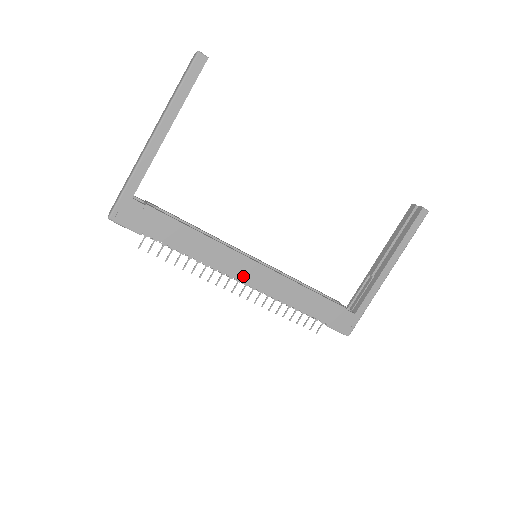
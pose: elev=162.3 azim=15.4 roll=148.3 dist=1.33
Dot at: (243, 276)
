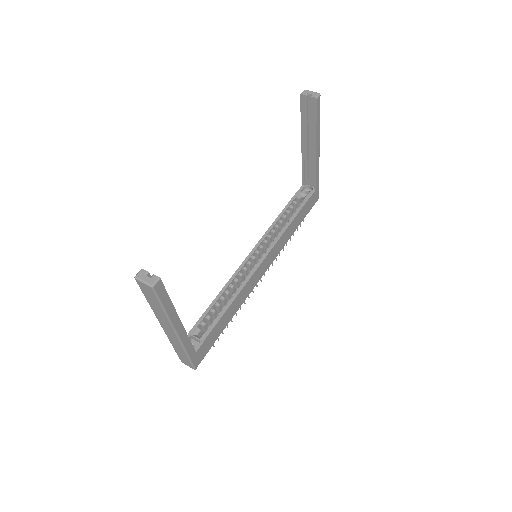
Dot at: (262, 273)
